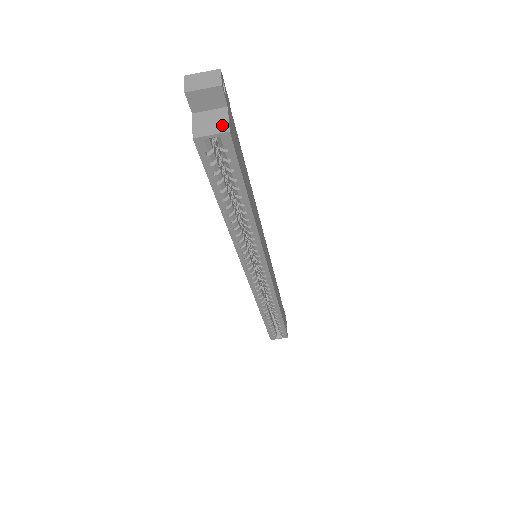
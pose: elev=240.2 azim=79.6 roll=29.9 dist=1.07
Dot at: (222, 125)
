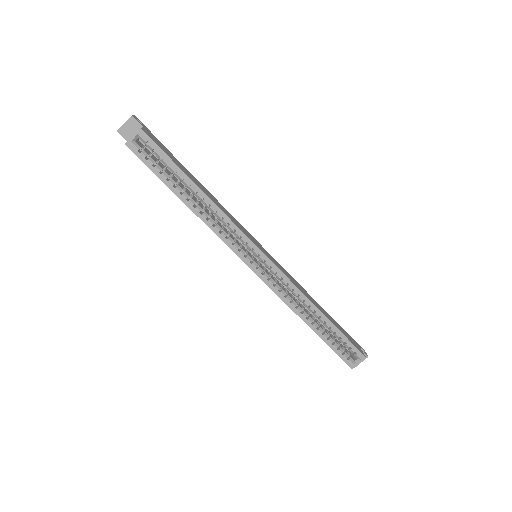
Dot at: (138, 131)
